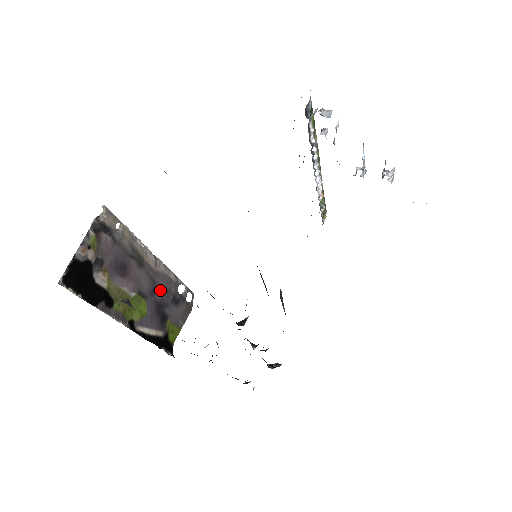
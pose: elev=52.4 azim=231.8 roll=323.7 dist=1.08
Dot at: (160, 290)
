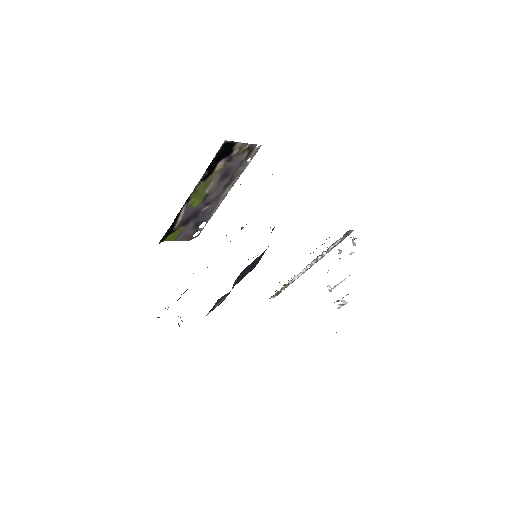
Dot at: (206, 209)
